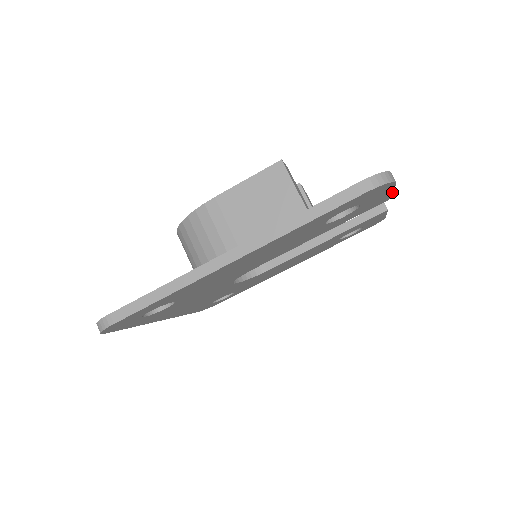
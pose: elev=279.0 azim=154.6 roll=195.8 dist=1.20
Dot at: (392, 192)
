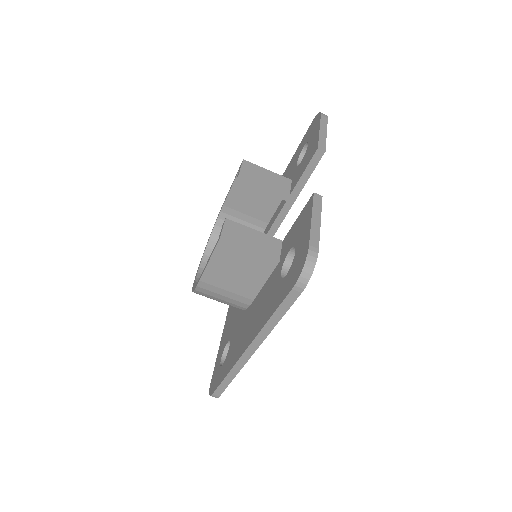
Dot at: (320, 220)
